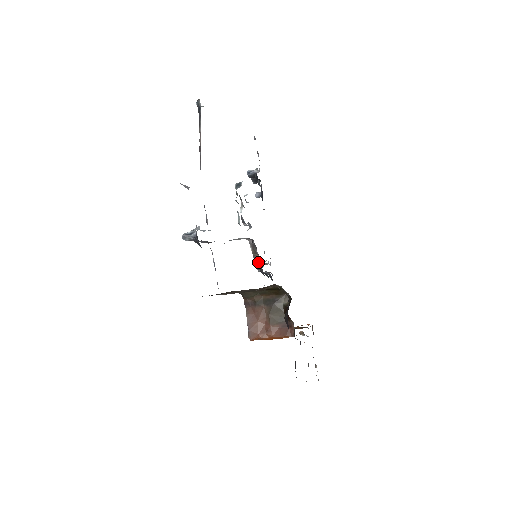
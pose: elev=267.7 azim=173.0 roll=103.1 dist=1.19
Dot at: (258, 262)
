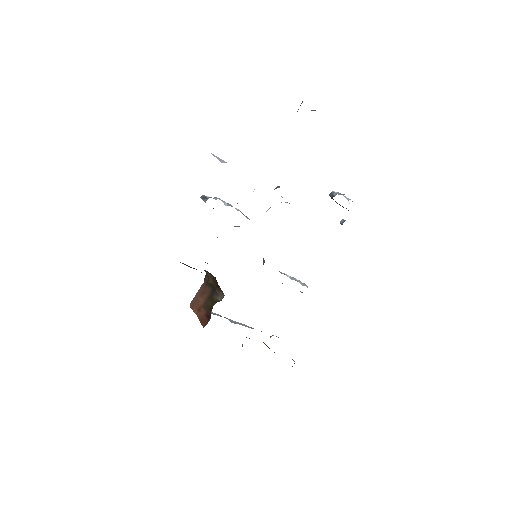
Dot at: occluded
